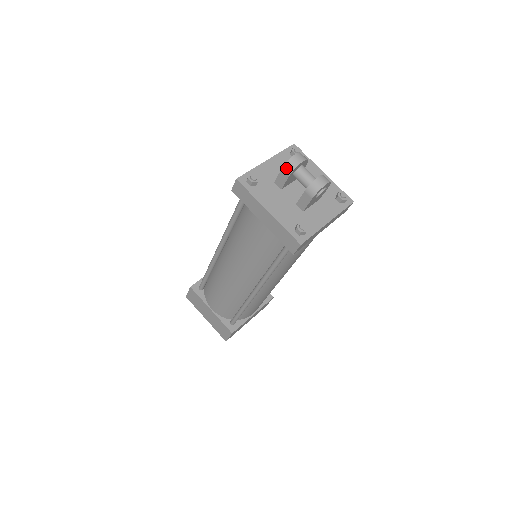
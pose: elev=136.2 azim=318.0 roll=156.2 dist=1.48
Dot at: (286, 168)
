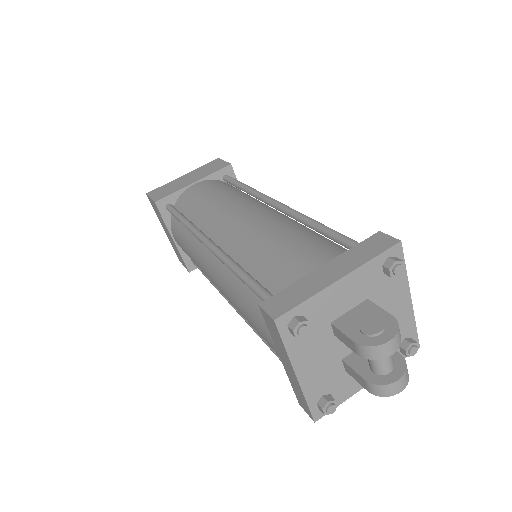
Dot at: (360, 349)
